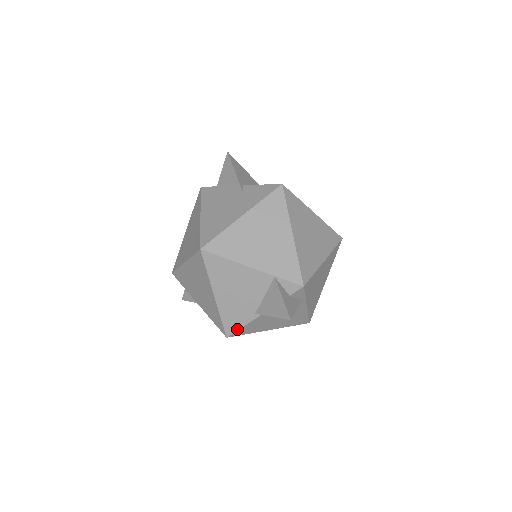
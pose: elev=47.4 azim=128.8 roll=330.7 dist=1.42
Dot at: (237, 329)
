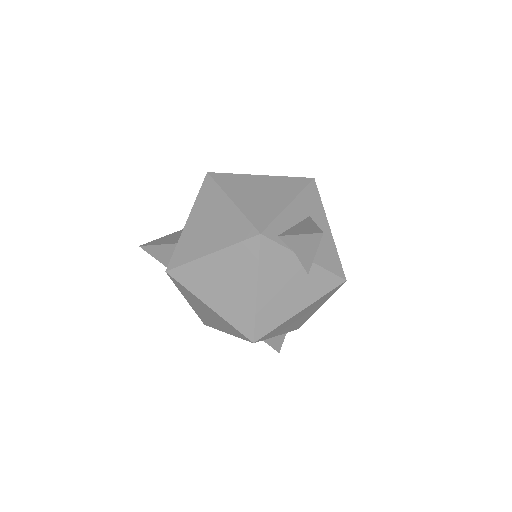
Dot at: occluded
